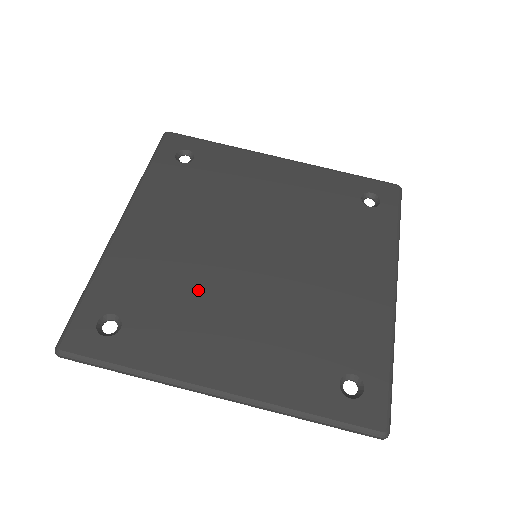
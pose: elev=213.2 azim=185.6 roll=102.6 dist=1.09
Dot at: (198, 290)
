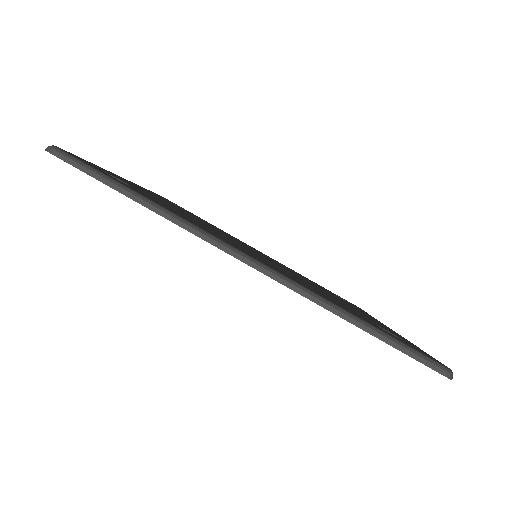
Dot at: (208, 227)
